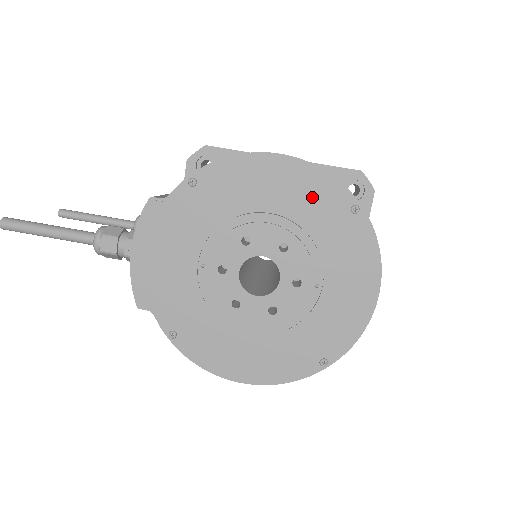
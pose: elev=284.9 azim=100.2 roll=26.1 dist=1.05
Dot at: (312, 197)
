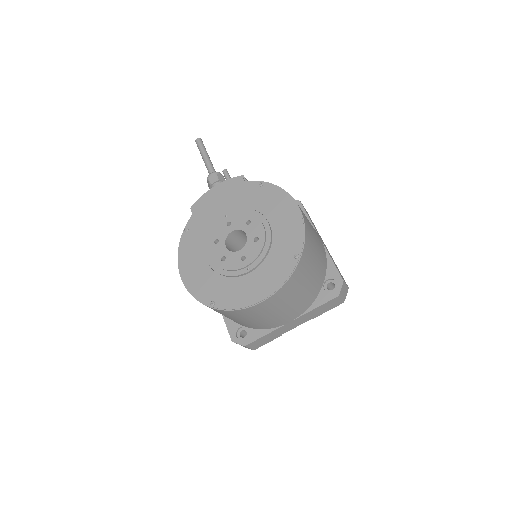
Dot at: (289, 234)
